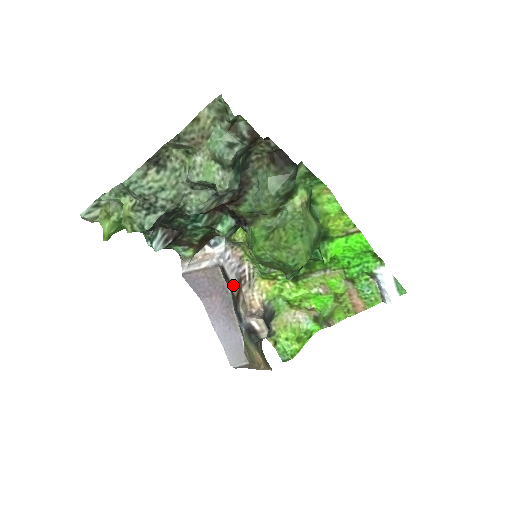
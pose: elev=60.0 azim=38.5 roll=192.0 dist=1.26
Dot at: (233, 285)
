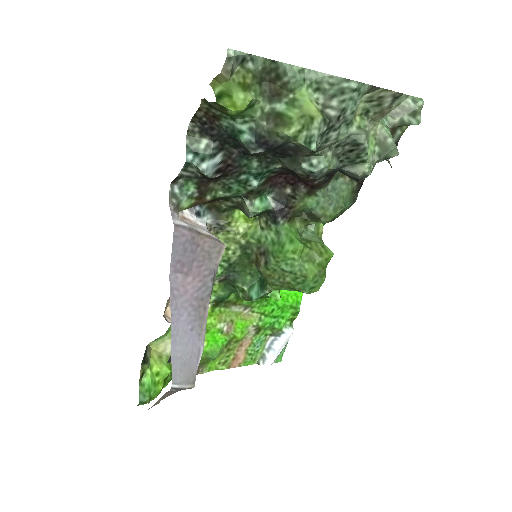
Dot at: occluded
